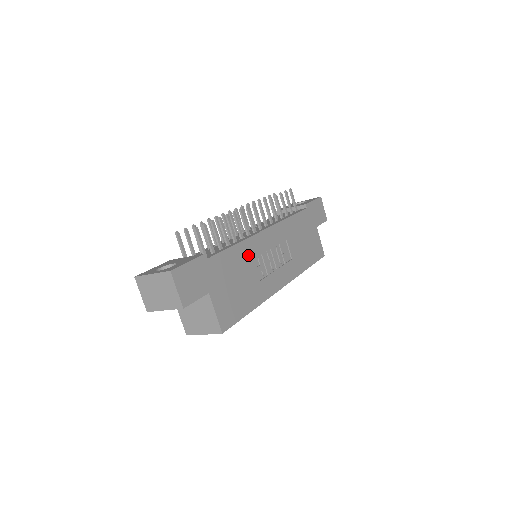
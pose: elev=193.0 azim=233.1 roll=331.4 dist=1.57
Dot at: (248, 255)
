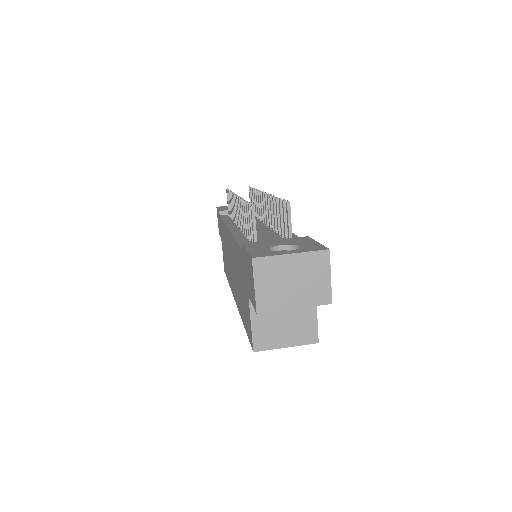
Dot at: occluded
